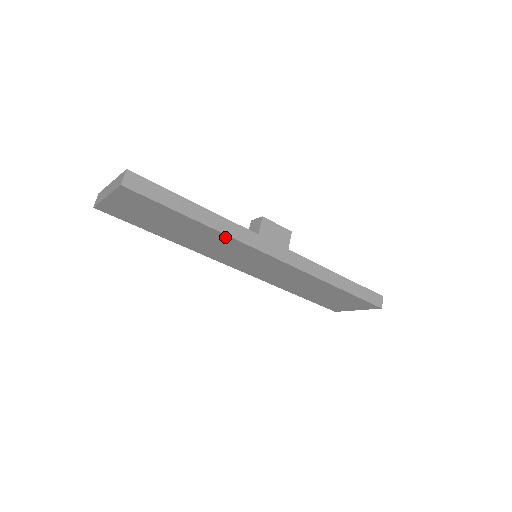
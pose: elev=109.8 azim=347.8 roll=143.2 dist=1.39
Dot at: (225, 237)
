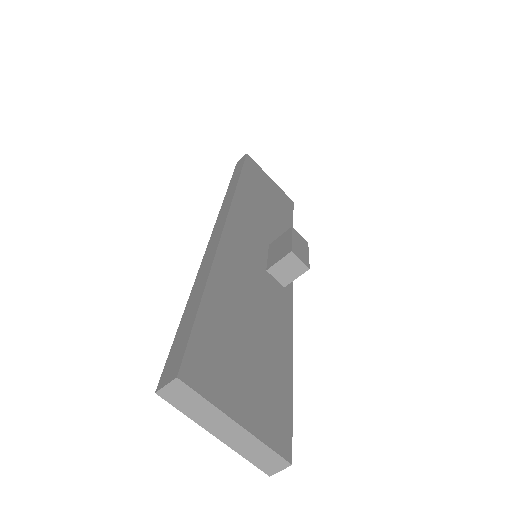
Dot at: occluded
